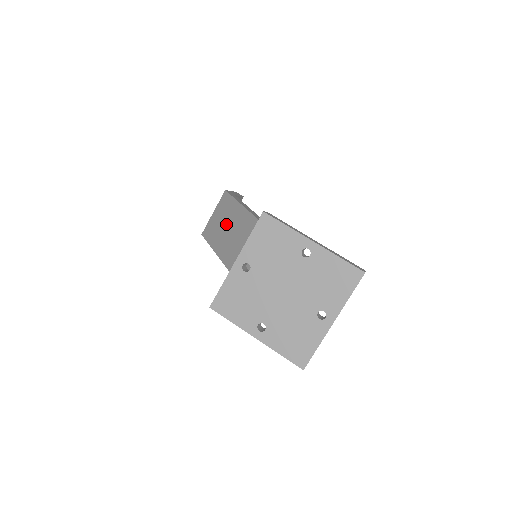
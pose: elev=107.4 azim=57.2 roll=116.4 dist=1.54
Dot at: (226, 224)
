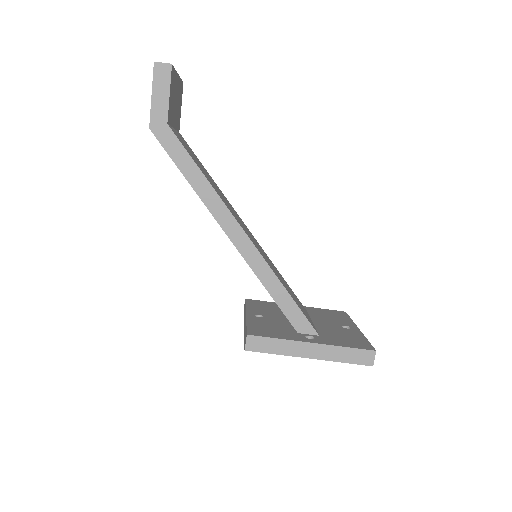
Dot at: occluded
